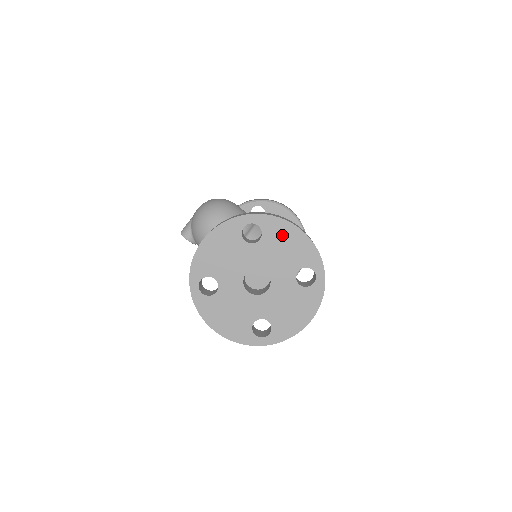
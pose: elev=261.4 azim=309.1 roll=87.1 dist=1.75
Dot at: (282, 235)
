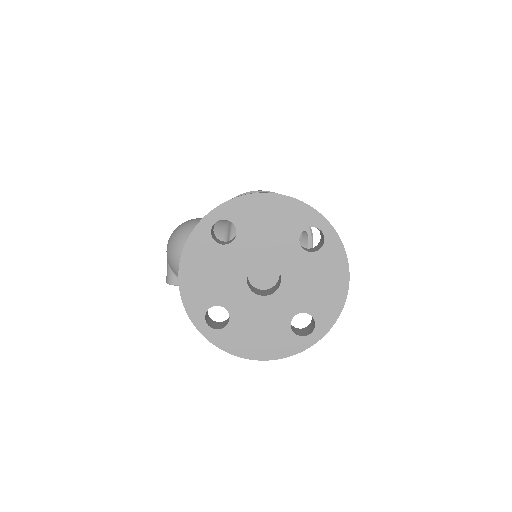
Dot at: (256, 212)
